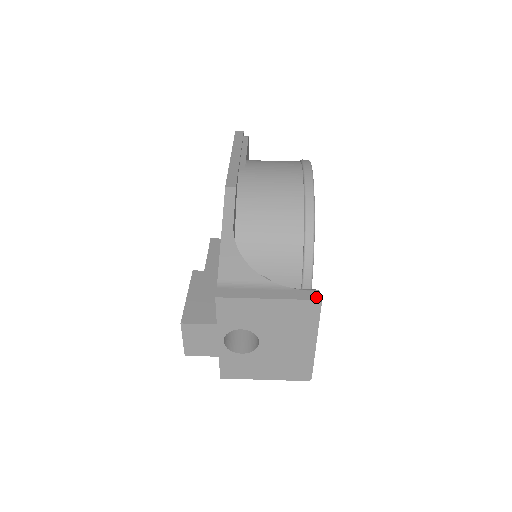
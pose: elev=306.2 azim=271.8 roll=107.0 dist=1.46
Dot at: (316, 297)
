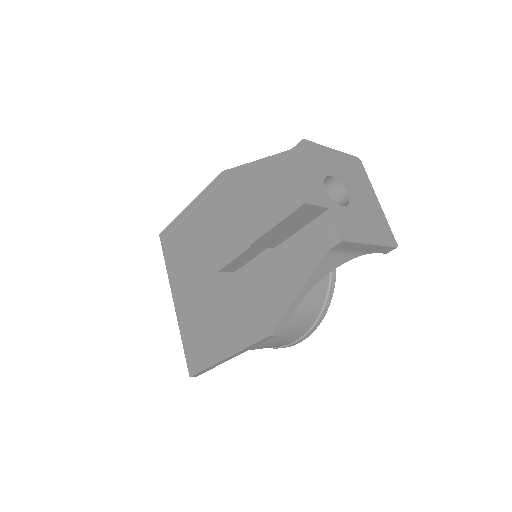
Dot at: occluded
